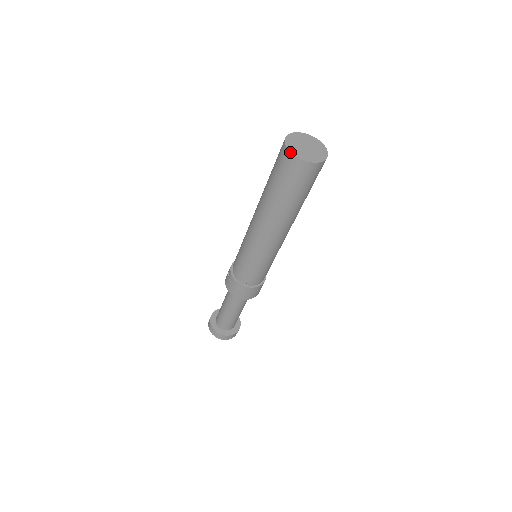
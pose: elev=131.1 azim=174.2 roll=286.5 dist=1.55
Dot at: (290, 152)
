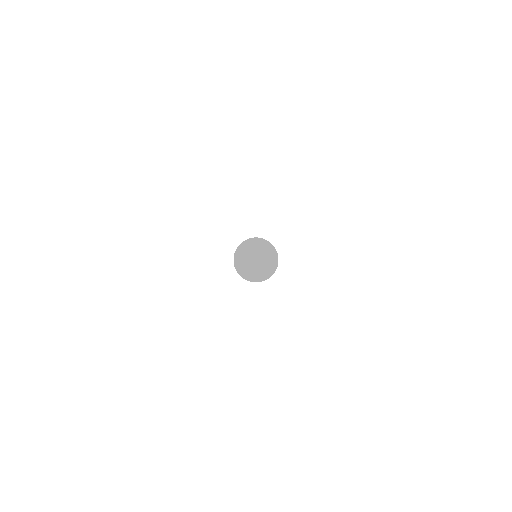
Dot at: occluded
